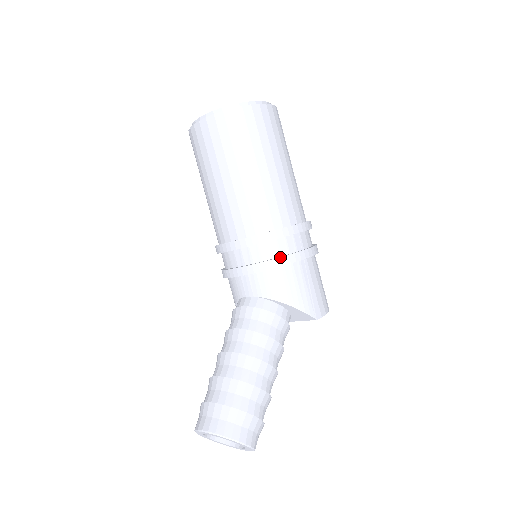
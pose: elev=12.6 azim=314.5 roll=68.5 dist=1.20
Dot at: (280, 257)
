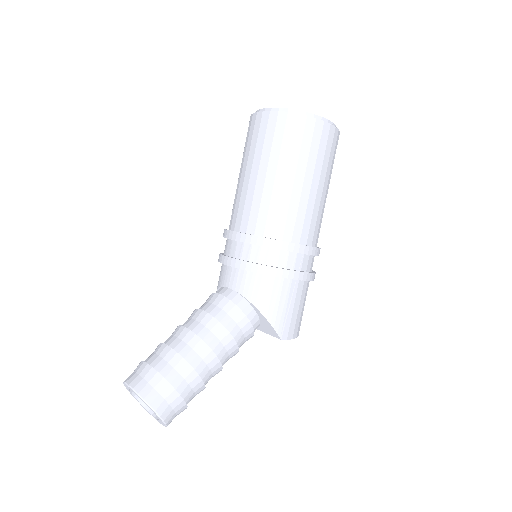
Dot at: (275, 267)
